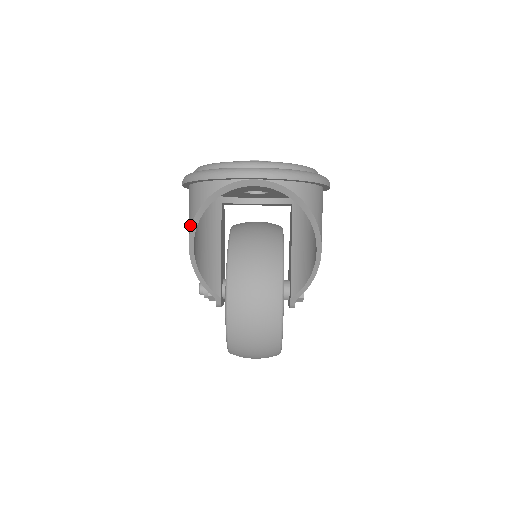
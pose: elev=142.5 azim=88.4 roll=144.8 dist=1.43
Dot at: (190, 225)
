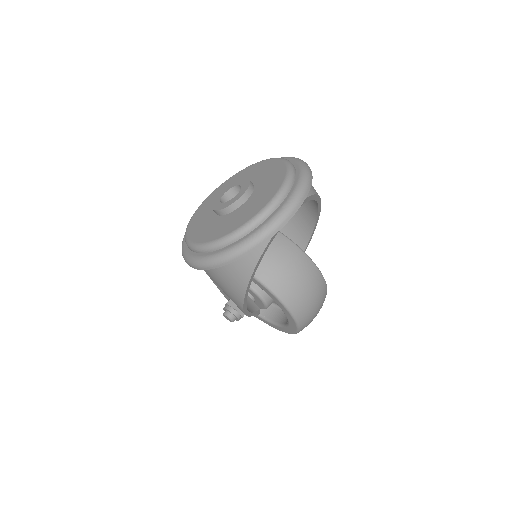
Dot at: (242, 292)
